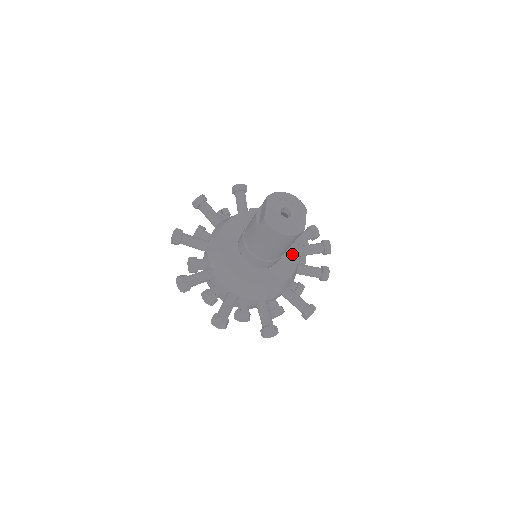
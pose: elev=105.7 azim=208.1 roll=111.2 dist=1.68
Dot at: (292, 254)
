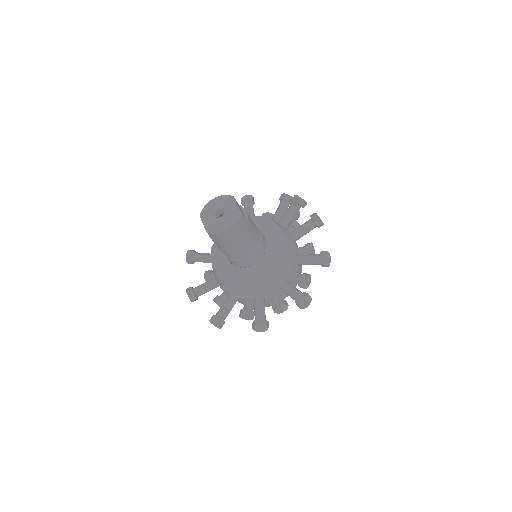
Dot at: (274, 231)
